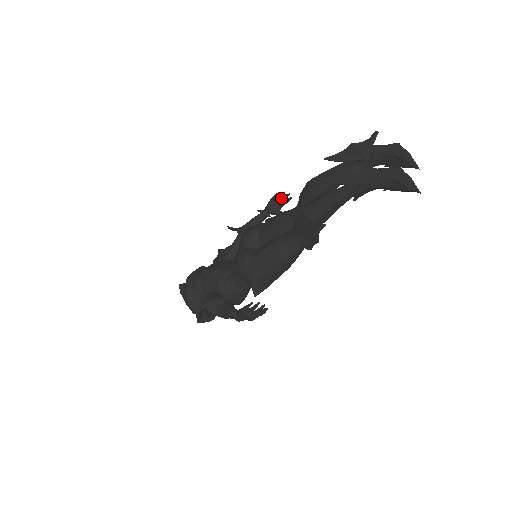
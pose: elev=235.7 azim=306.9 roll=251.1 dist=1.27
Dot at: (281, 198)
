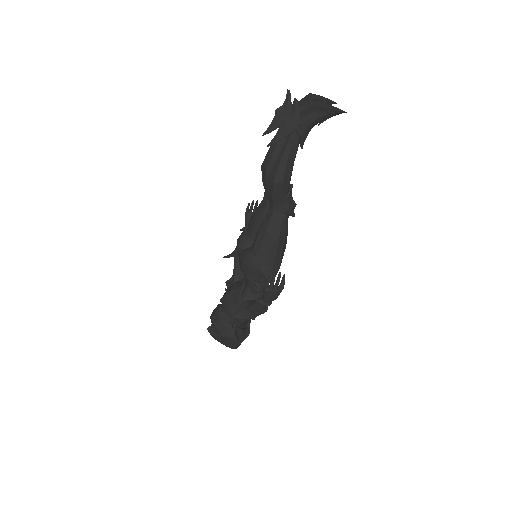
Dot at: occluded
